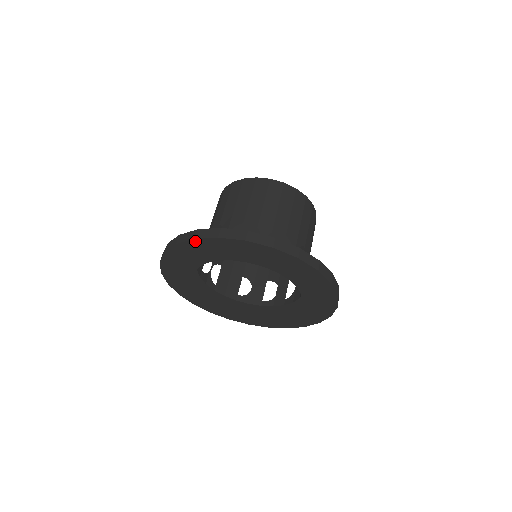
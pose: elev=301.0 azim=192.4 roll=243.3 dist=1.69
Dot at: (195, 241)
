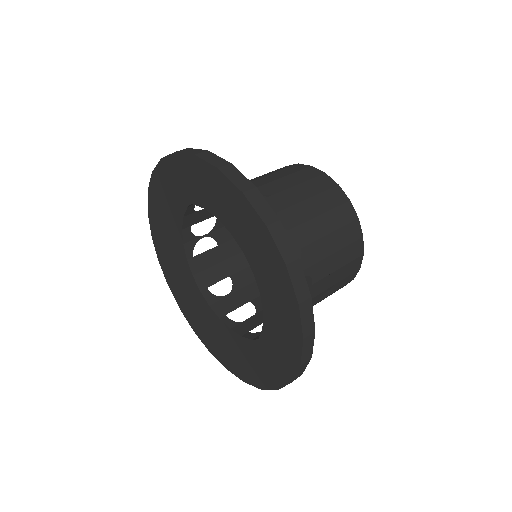
Dot at: (194, 159)
